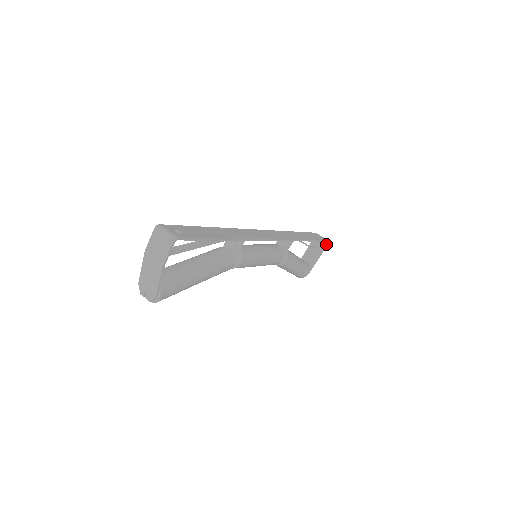
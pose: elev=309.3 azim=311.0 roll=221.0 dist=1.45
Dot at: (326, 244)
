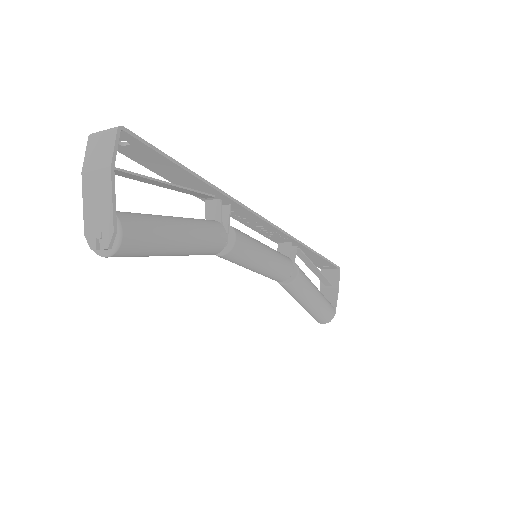
Dot at: (338, 272)
